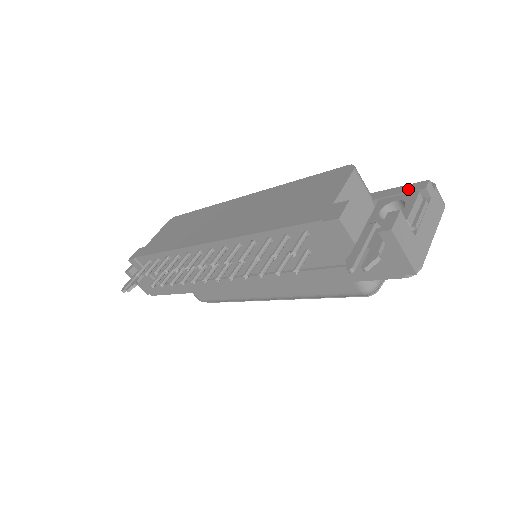
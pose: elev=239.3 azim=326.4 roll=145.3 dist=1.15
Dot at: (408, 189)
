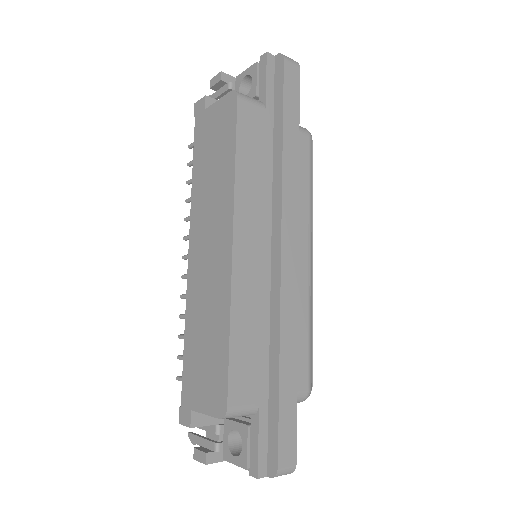
Dot at: (252, 457)
